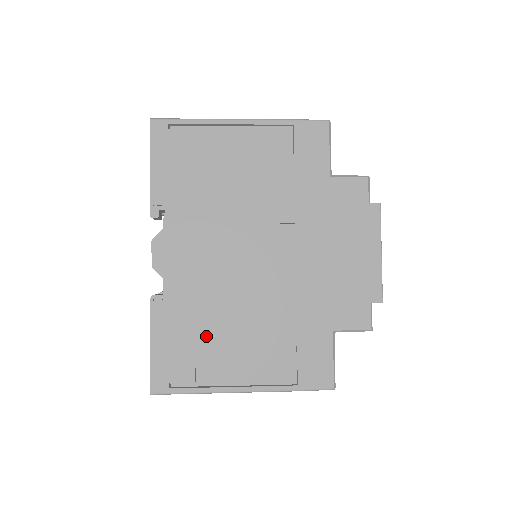
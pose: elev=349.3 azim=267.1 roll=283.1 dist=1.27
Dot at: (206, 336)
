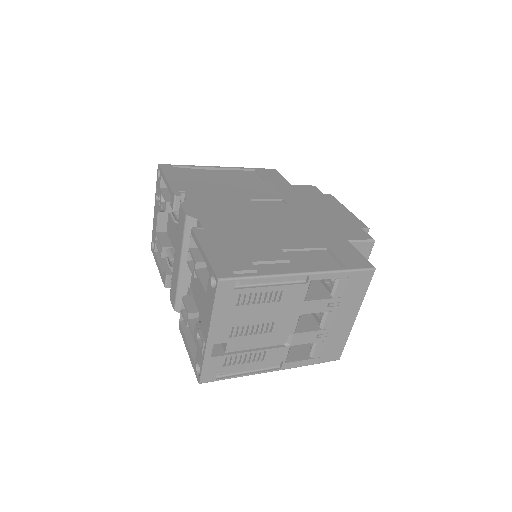
Dot at: (250, 245)
